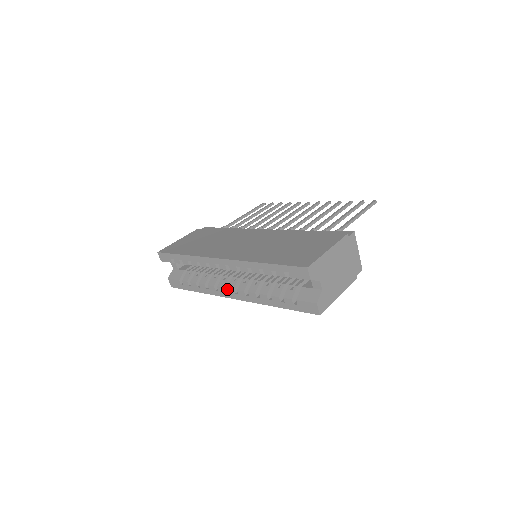
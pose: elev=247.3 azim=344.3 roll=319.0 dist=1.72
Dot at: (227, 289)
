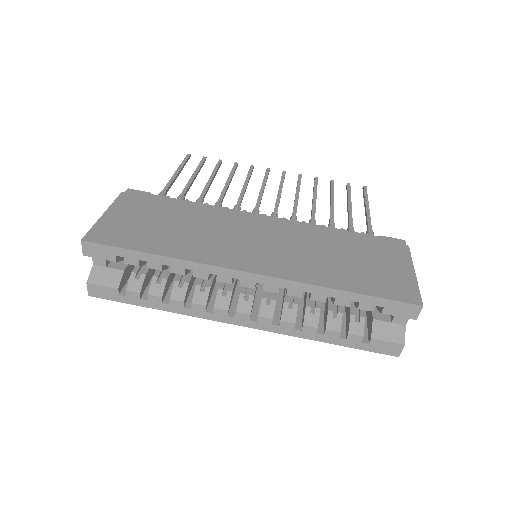
Dot at: (236, 313)
